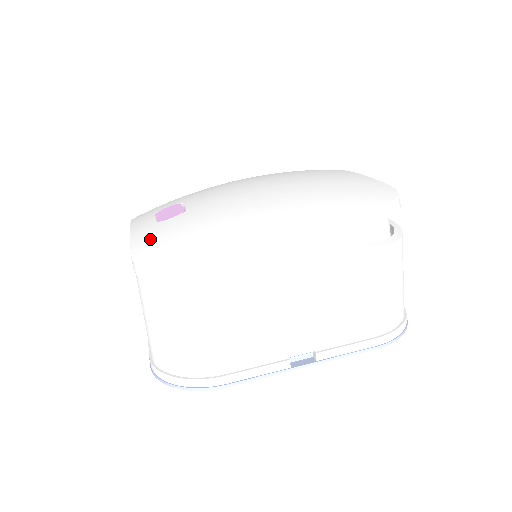
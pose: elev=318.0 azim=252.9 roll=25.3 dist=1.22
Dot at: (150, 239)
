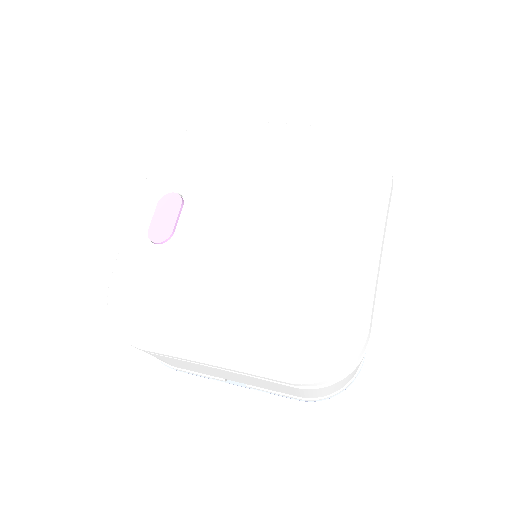
Dot at: (127, 270)
